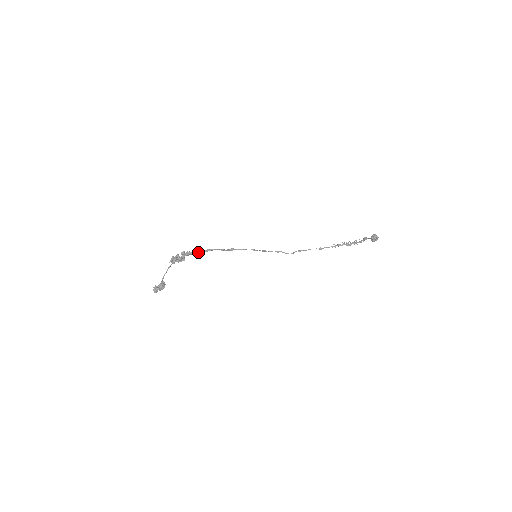
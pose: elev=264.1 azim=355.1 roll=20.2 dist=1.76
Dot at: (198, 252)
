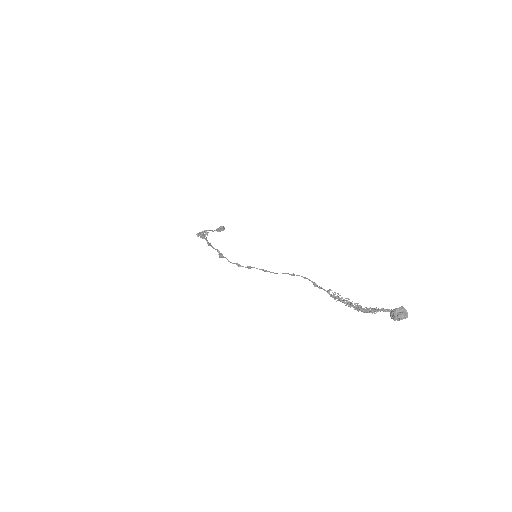
Dot at: occluded
